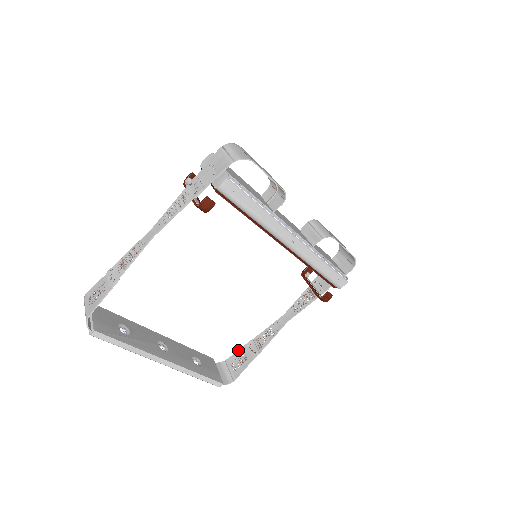
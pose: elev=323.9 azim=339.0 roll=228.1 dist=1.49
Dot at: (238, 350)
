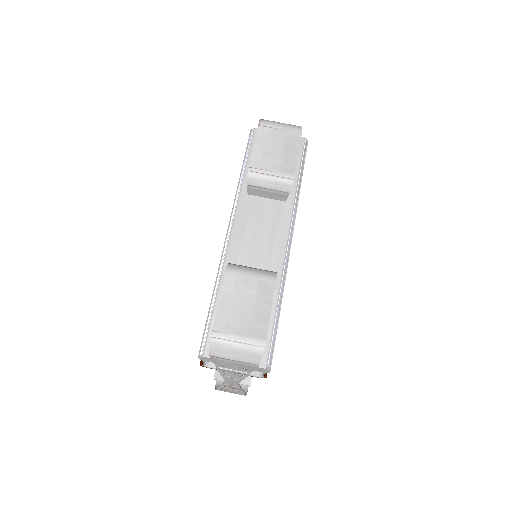
Dot at: occluded
